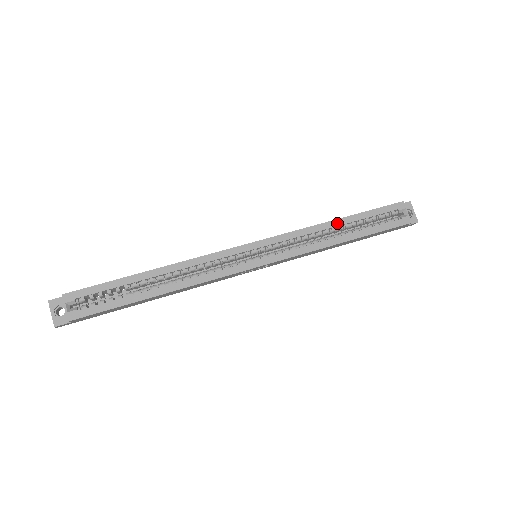
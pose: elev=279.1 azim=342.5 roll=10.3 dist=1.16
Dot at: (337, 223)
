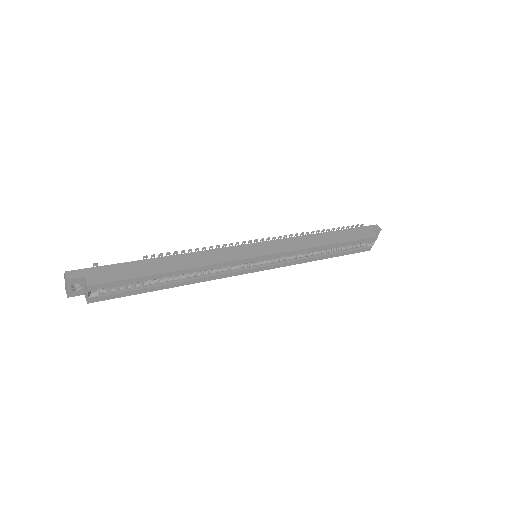
Dot at: (327, 247)
